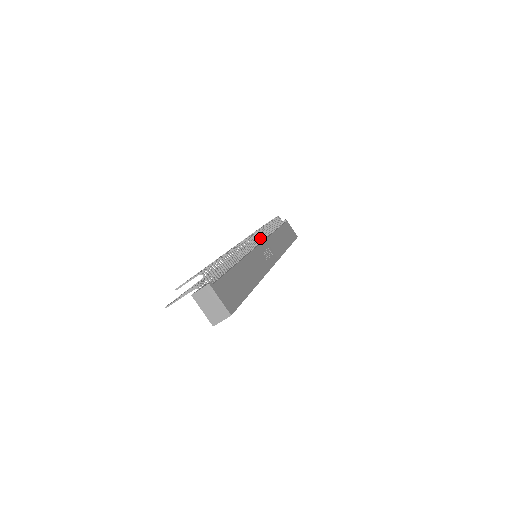
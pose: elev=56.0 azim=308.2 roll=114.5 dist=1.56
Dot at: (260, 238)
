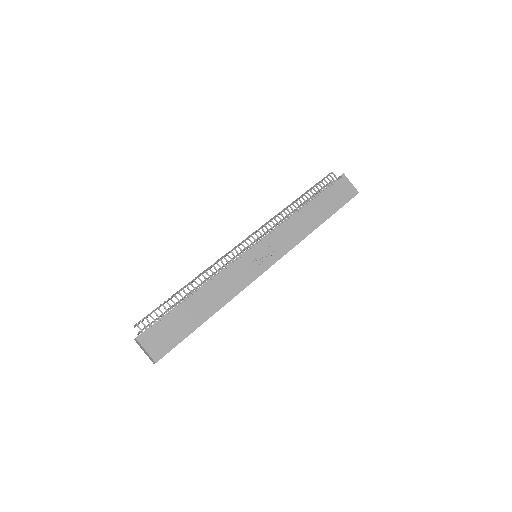
Dot at: (265, 233)
